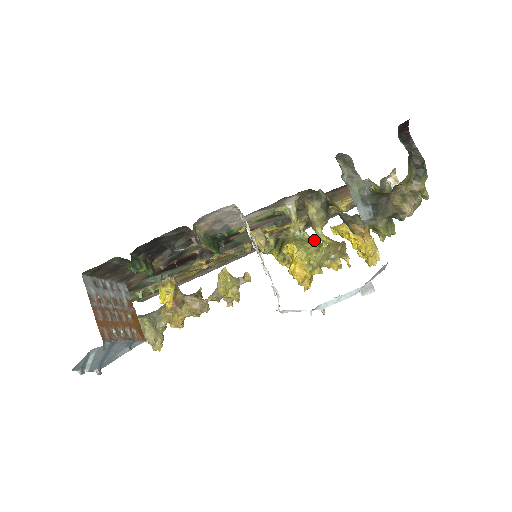
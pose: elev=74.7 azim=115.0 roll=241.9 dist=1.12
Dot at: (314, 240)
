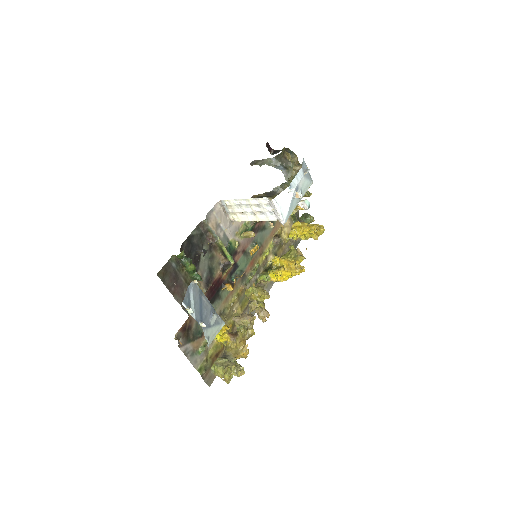
Dot at: occluded
